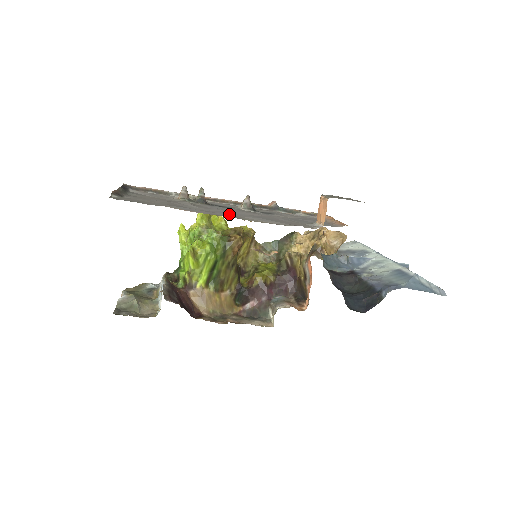
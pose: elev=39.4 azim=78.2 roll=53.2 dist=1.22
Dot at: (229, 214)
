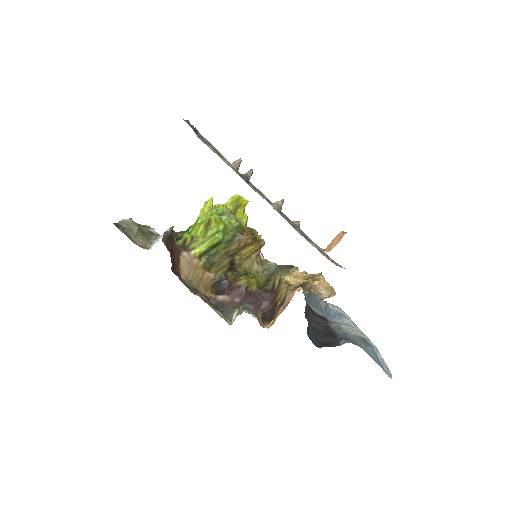
Dot at: occluded
